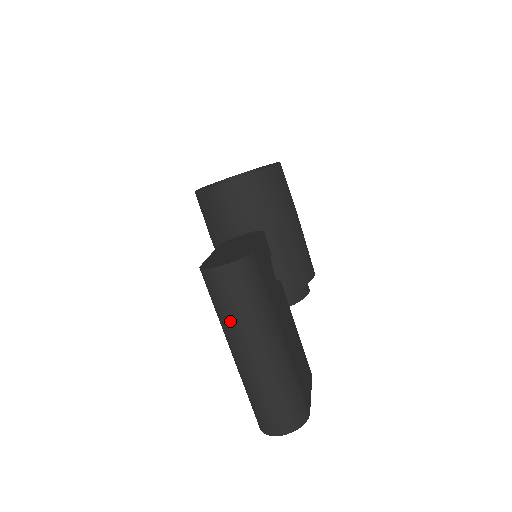
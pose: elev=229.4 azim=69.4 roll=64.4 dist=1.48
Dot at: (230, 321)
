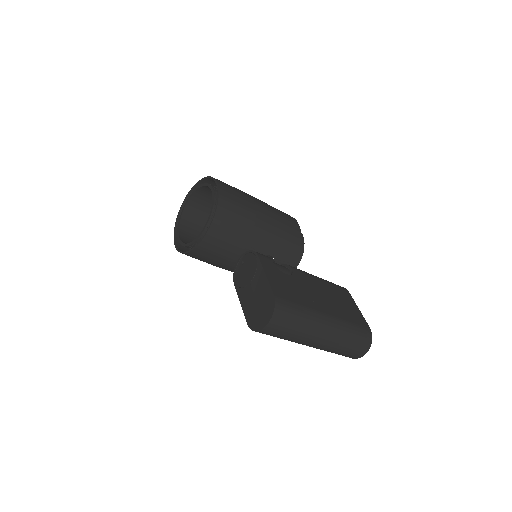
Dot at: (293, 339)
